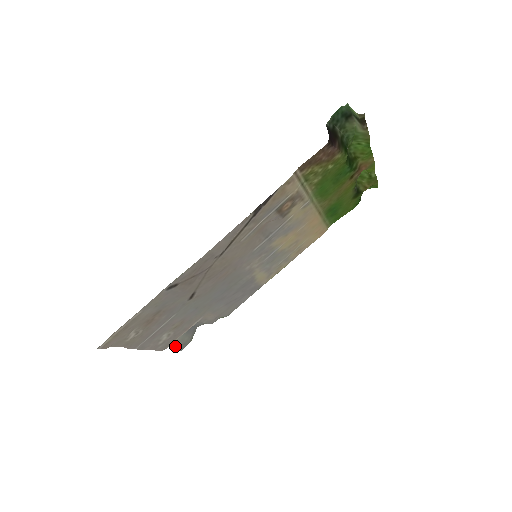
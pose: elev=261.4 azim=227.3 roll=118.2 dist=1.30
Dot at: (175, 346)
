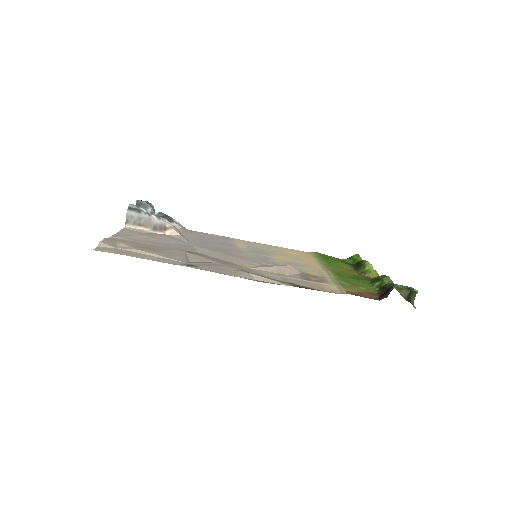
Dot at: occluded
